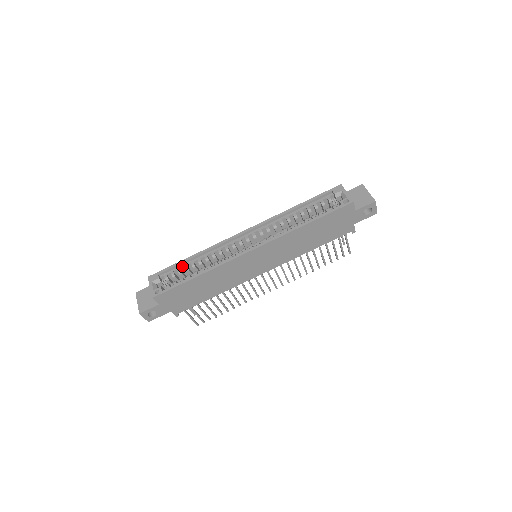
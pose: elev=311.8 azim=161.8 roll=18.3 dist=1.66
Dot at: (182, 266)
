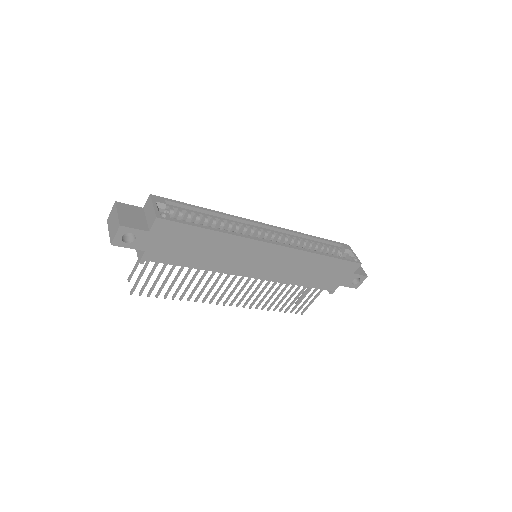
Dot at: (193, 211)
